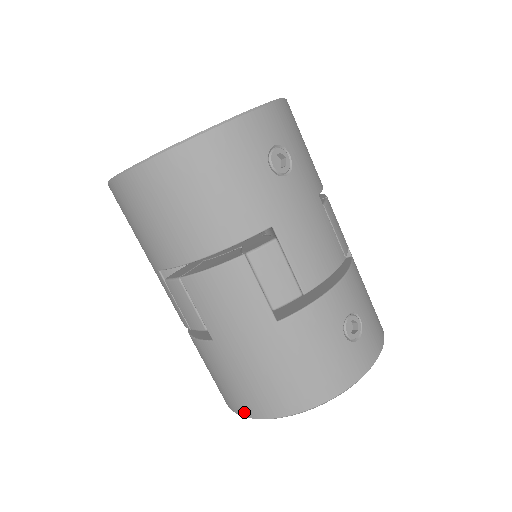
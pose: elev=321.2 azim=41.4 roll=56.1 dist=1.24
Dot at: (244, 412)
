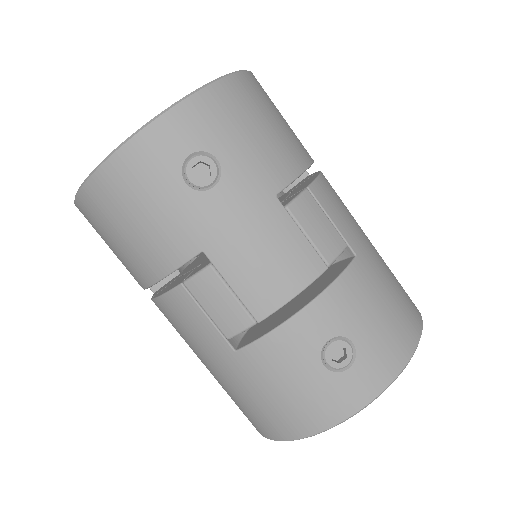
Dot at: occluded
